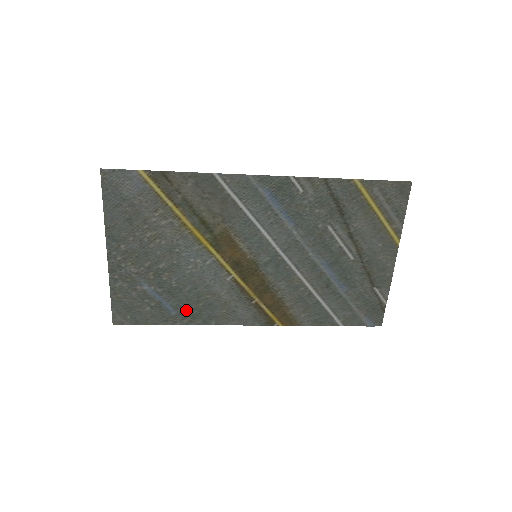
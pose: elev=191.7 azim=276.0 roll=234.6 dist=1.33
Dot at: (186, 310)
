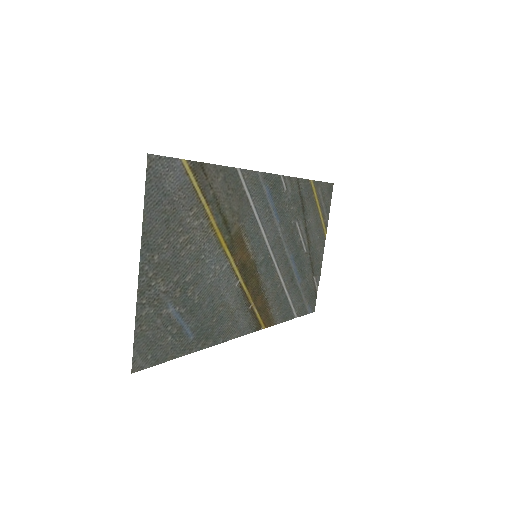
Dot at: (202, 331)
